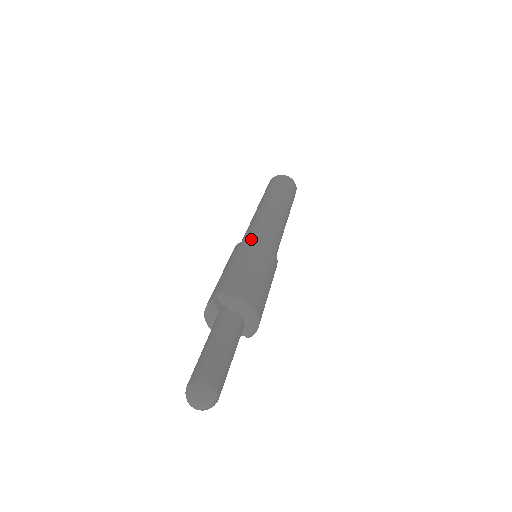
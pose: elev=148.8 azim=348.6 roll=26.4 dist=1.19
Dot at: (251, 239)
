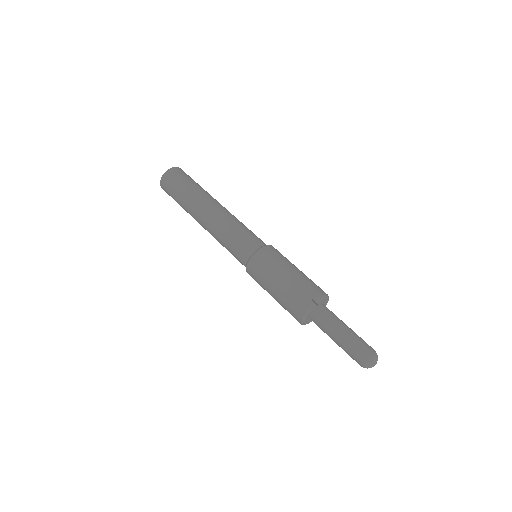
Dot at: (260, 249)
